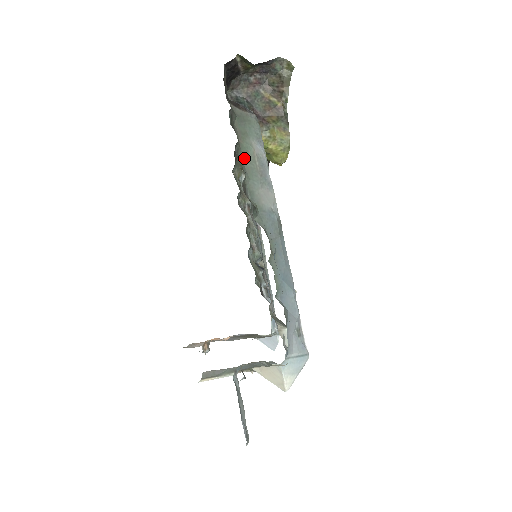
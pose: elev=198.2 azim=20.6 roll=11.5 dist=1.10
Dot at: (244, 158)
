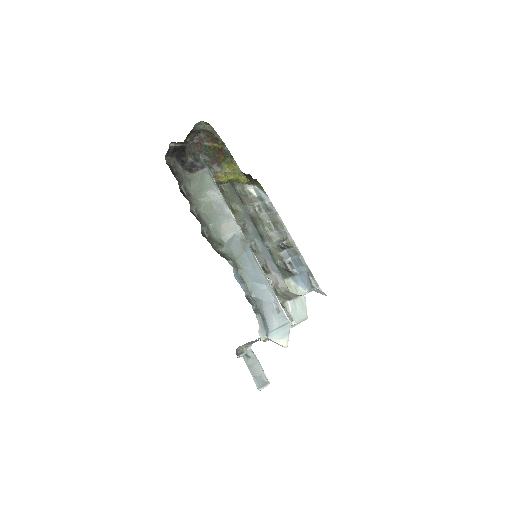
Dot at: (204, 210)
